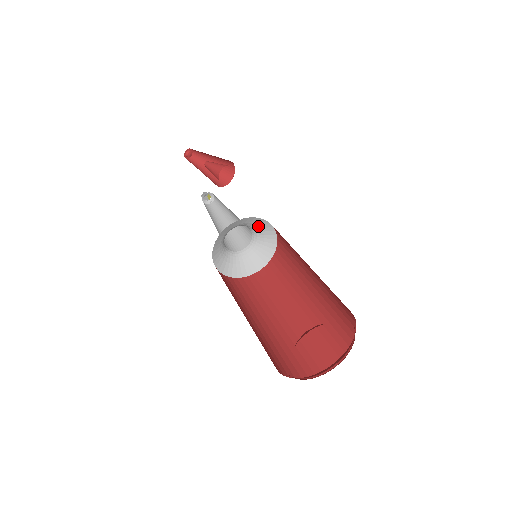
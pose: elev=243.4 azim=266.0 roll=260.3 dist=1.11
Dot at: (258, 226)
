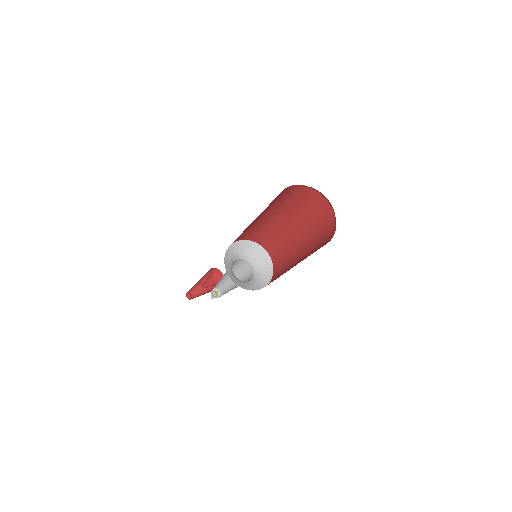
Dot at: (247, 250)
